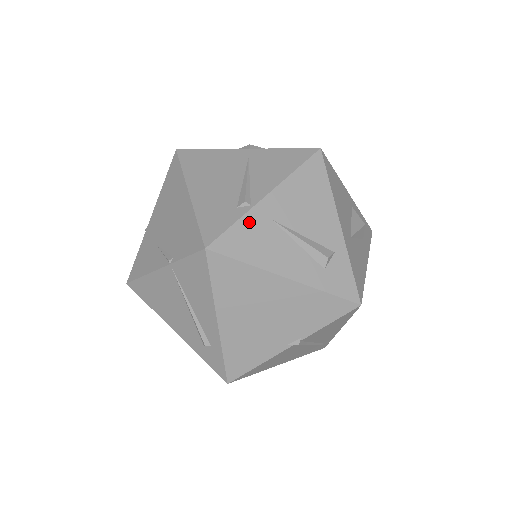
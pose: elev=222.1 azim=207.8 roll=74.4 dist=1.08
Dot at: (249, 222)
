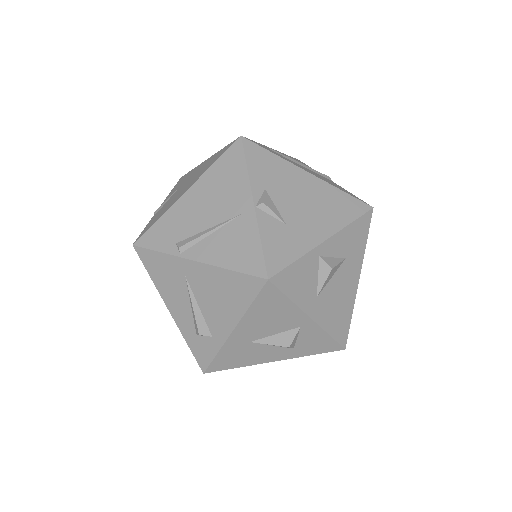
Dot at: (169, 261)
